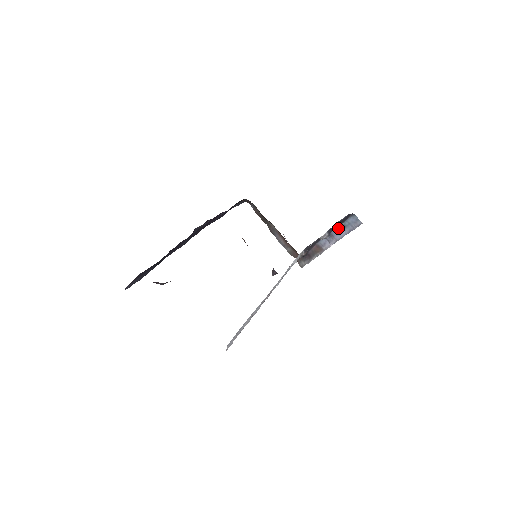
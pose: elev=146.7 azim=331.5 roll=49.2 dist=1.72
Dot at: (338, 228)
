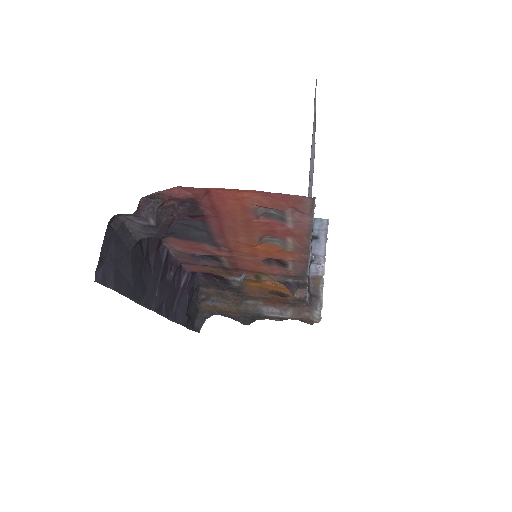
Dot at: (313, 243)
